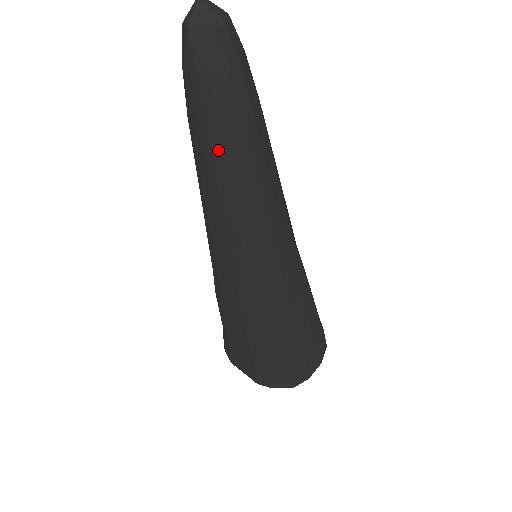
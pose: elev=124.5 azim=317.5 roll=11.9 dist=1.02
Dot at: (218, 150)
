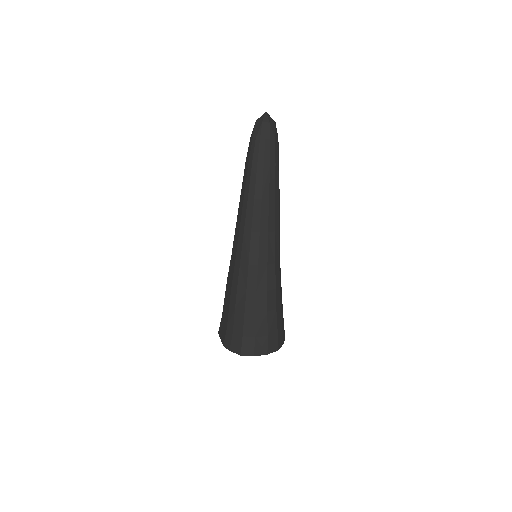
Dot at: (249, 173)
